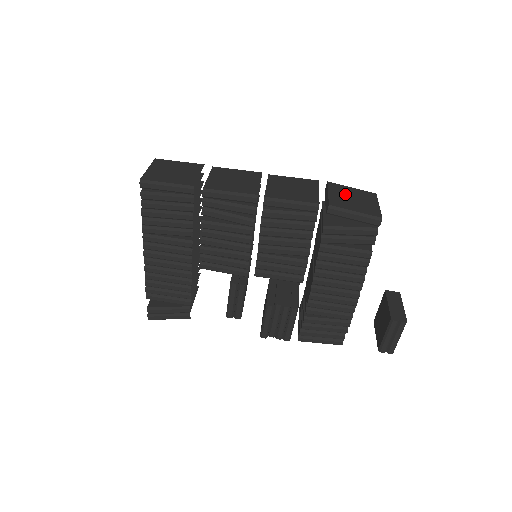
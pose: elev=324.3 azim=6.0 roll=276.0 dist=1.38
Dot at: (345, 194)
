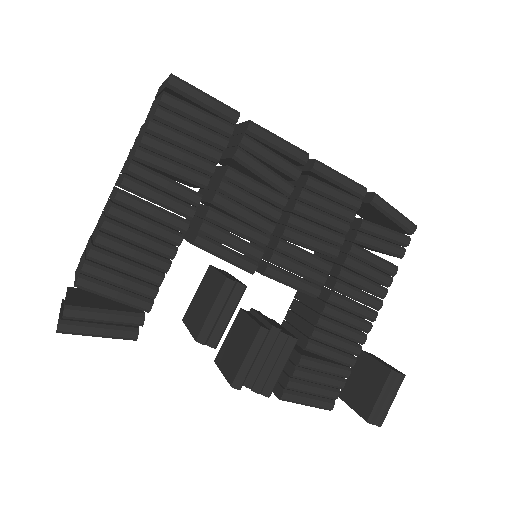
Dot at: occluded
